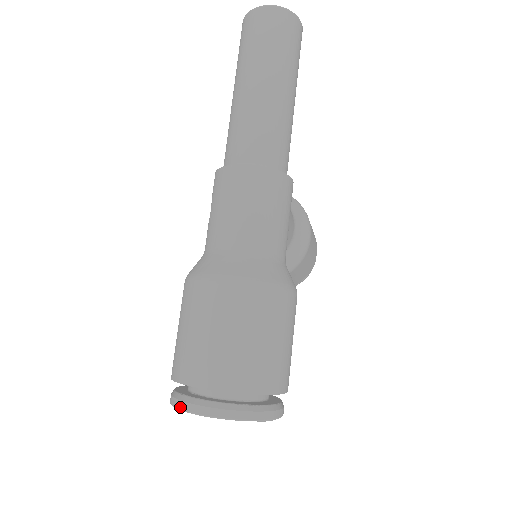
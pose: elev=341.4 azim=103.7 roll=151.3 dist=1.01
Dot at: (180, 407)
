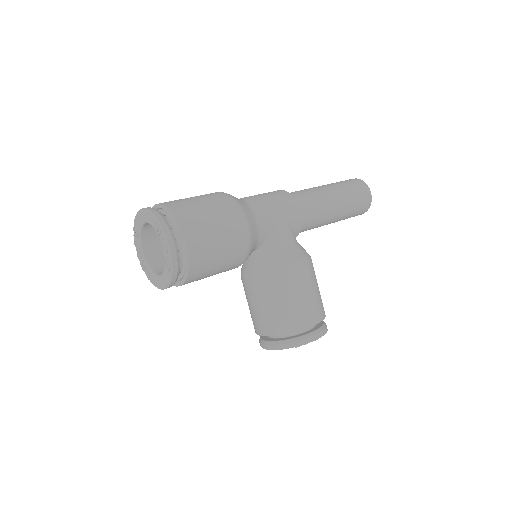
Dot at: (136, 219)
